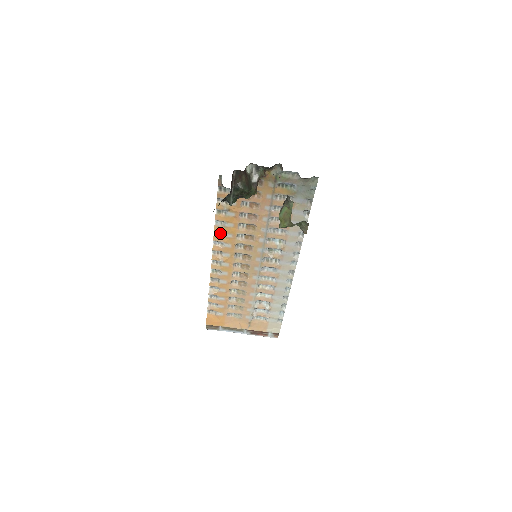
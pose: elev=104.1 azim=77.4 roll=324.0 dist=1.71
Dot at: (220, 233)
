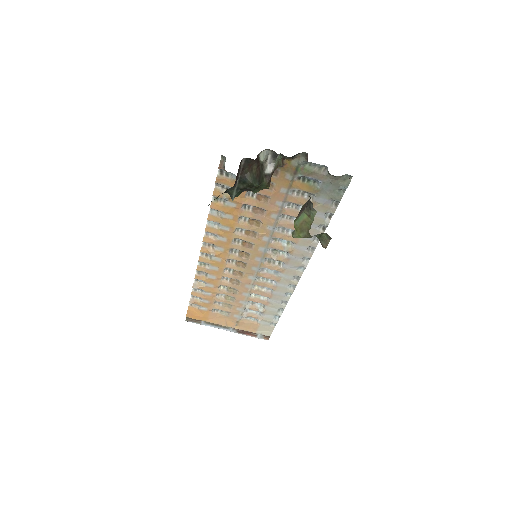
Dot at: (214, 223)
